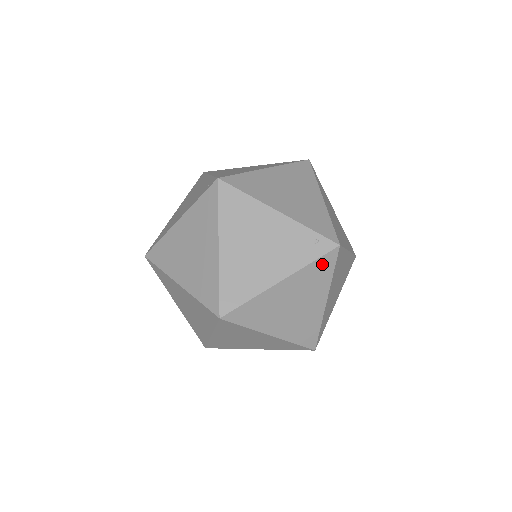
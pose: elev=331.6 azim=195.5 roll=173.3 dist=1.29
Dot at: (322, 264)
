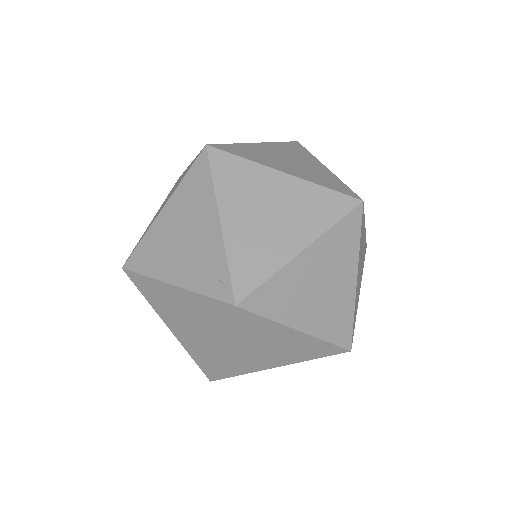
Dot at: (215, 307)
